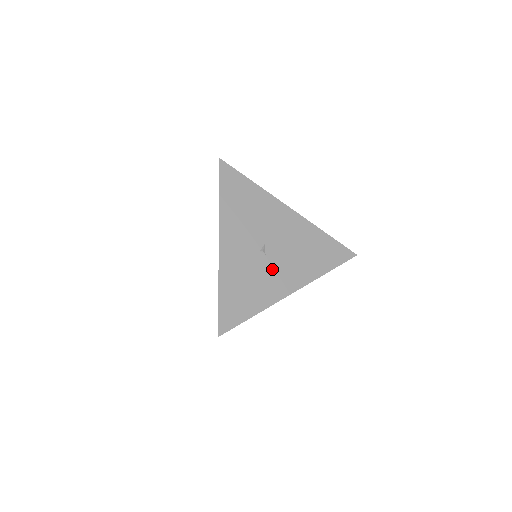
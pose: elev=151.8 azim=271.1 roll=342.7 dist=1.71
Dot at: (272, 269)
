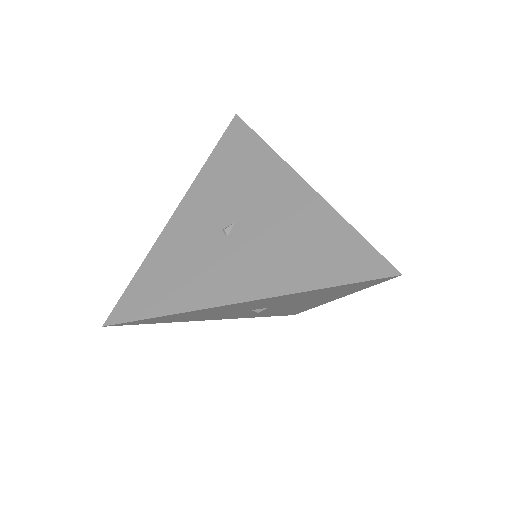
Dot at: (225, 259)
